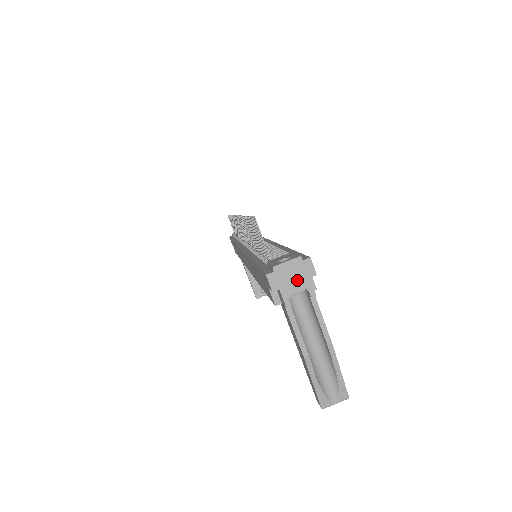
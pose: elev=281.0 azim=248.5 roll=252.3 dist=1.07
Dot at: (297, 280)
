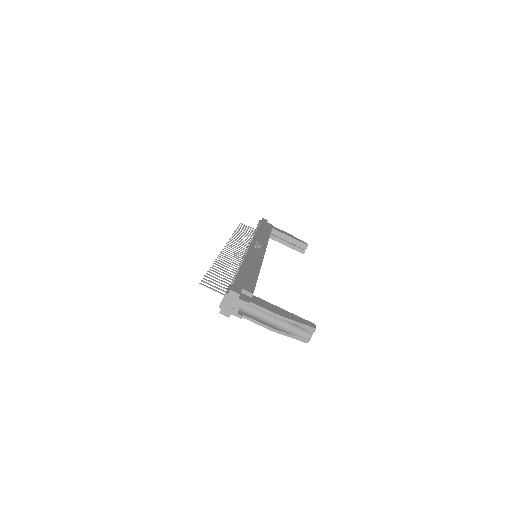
Dot at: (234, 304)
